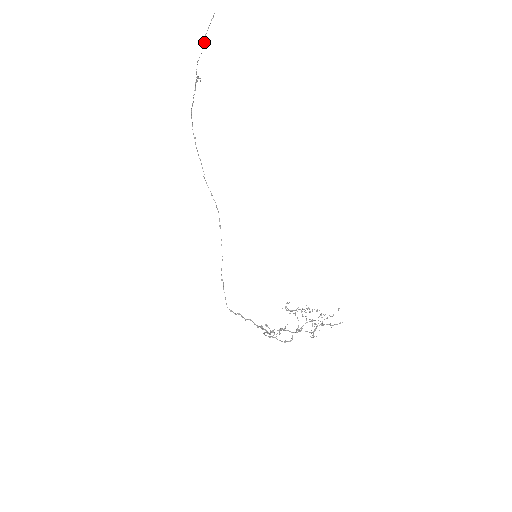
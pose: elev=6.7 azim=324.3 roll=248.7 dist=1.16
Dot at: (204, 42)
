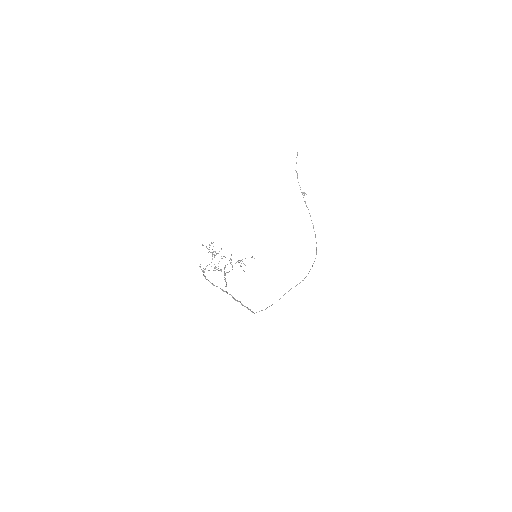
Dot at: occluded
